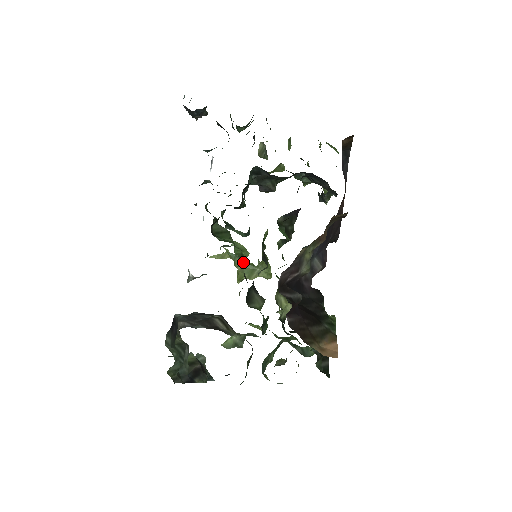
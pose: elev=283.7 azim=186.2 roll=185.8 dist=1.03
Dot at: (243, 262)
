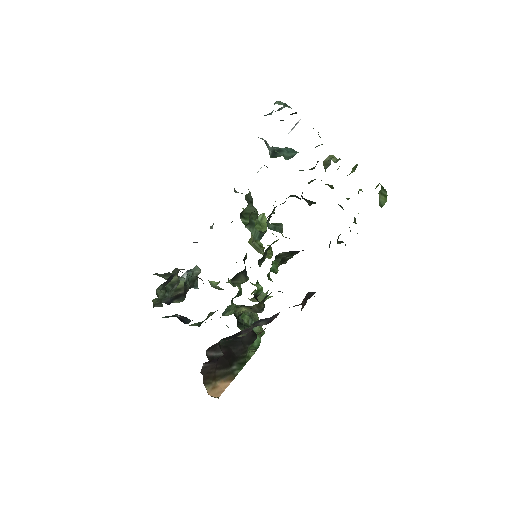
Dot at: (254, 241)
